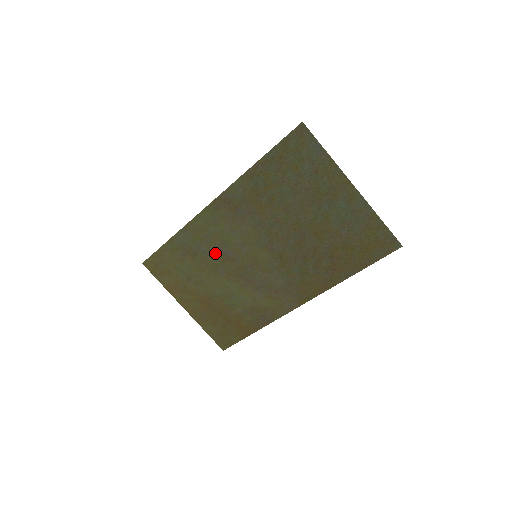
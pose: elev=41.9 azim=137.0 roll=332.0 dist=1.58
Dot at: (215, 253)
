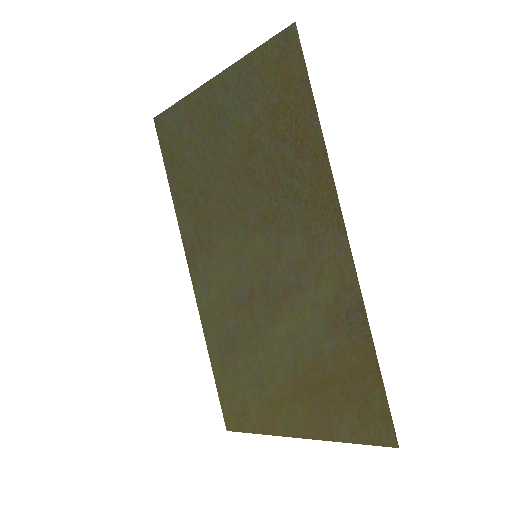
Dot at: (239, 313)
